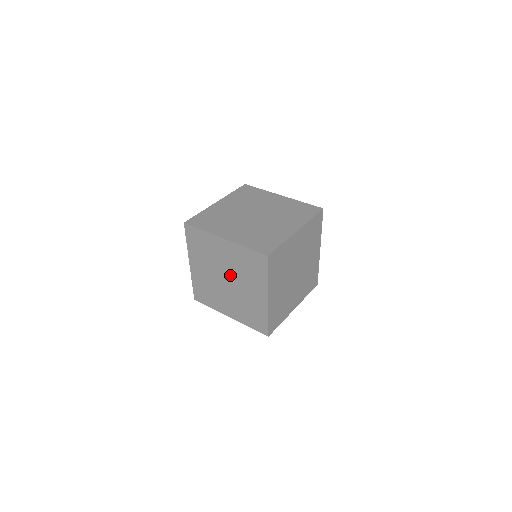
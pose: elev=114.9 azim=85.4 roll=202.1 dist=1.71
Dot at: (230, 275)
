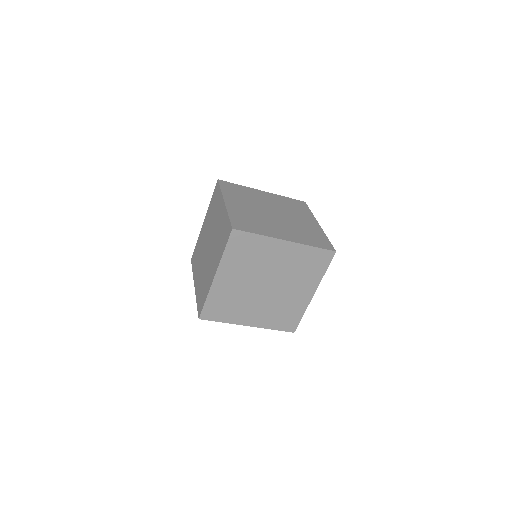
Dot at: (212, 241)
